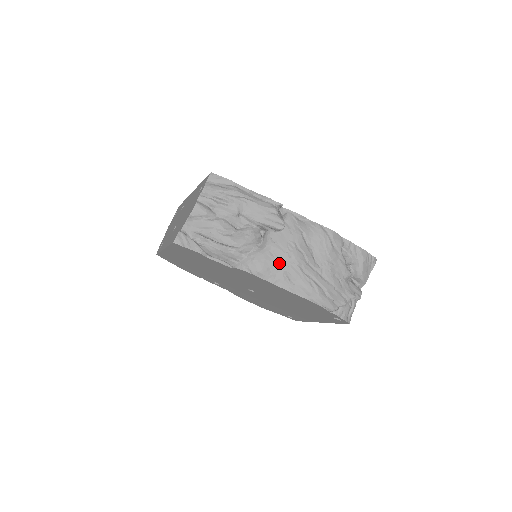
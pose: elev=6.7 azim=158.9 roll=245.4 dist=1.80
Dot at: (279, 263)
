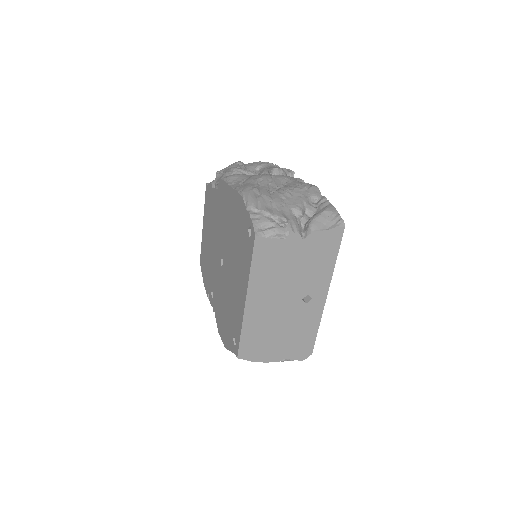
Dot at: occluded
